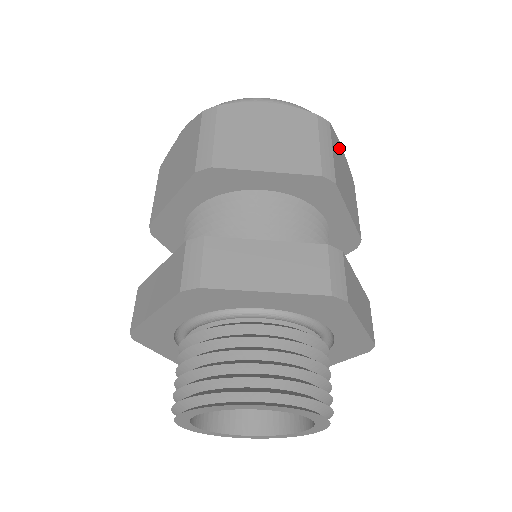
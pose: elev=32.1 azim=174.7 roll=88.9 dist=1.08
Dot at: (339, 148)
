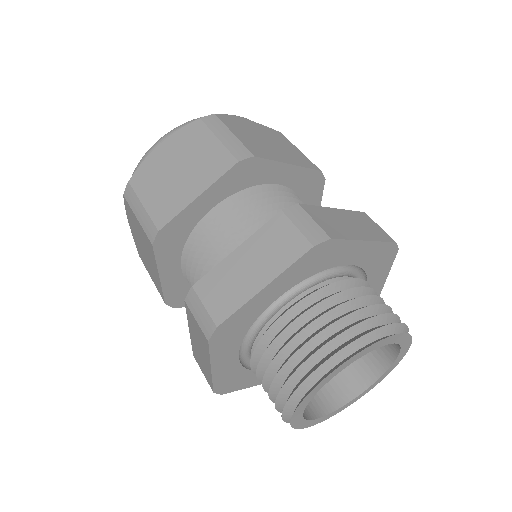
Dot at: (241, 123)
